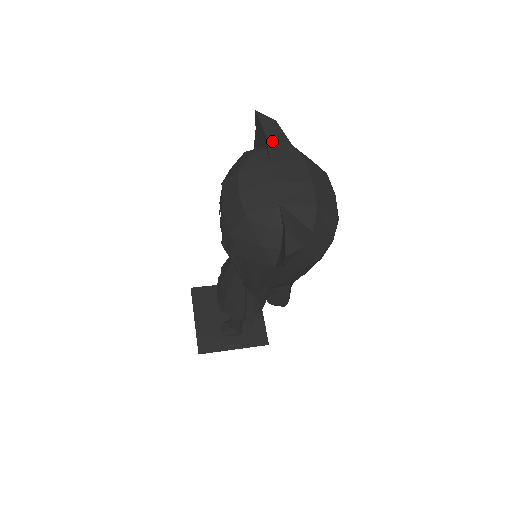
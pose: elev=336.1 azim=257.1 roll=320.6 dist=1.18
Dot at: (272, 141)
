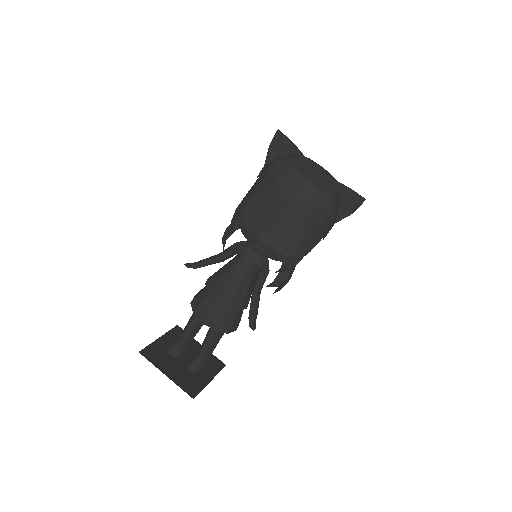
Dot at: (296, 147)
